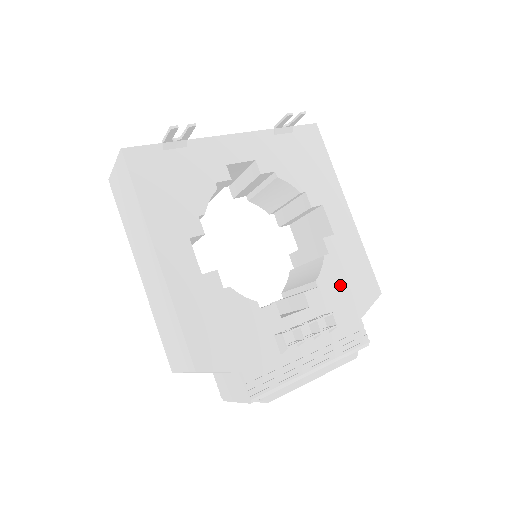
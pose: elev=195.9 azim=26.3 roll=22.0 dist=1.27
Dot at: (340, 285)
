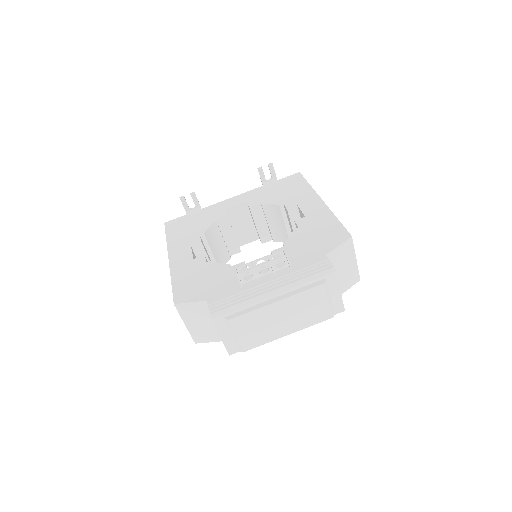
Dot at: (306, 241)
